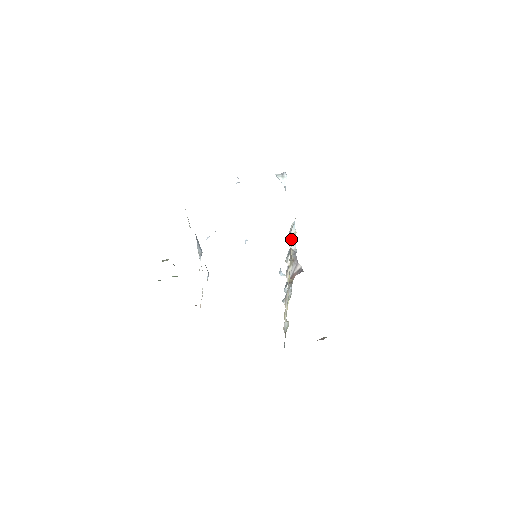
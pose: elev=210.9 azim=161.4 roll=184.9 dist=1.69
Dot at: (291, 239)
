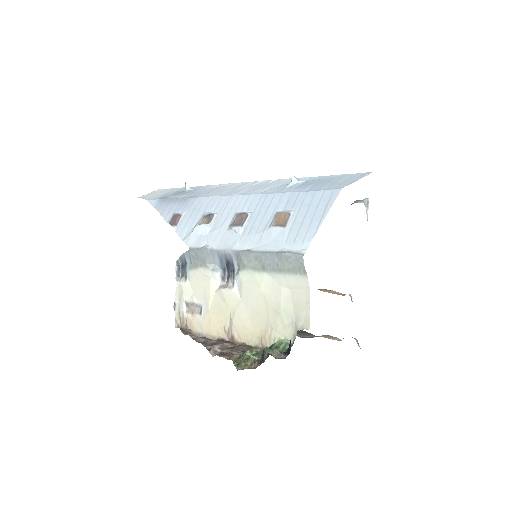
Dot at: occluded
